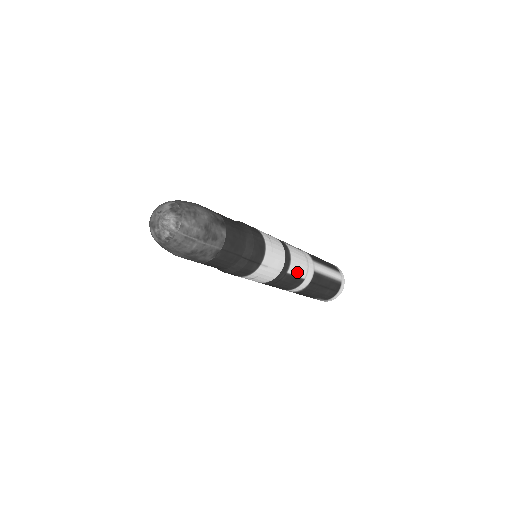
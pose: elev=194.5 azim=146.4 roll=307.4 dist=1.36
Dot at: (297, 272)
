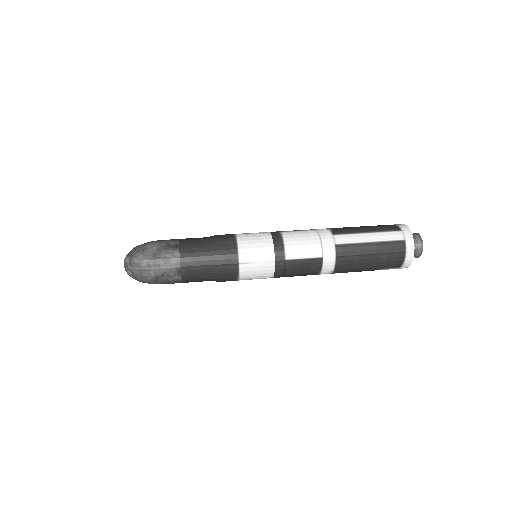
Dot at: (303, 254)
